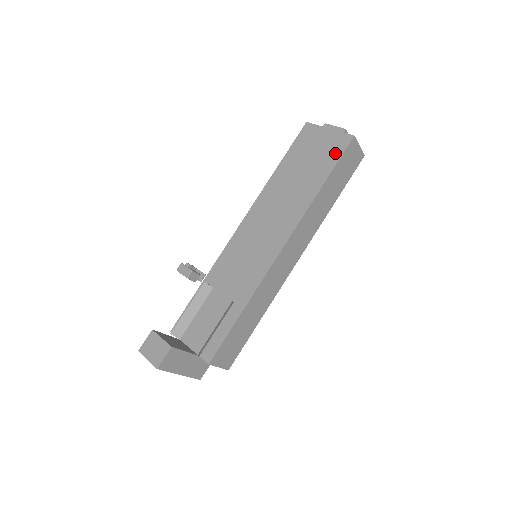
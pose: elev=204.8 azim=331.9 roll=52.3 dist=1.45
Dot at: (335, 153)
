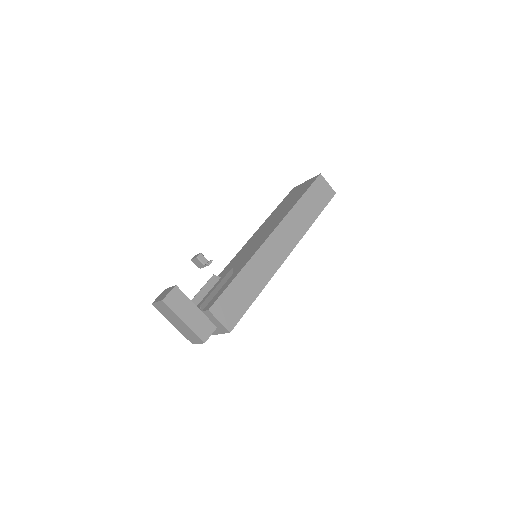
Dot at: (308, 185)
